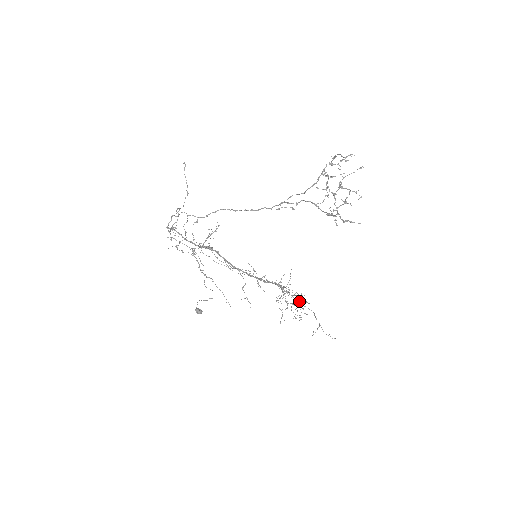
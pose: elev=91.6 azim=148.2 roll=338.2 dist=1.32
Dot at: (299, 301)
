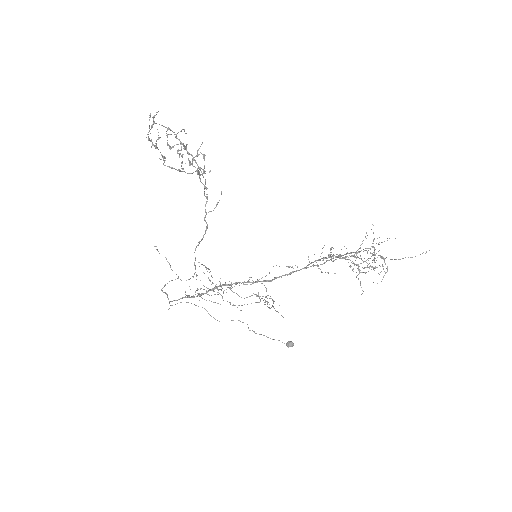
Dot at: (346, 254)
